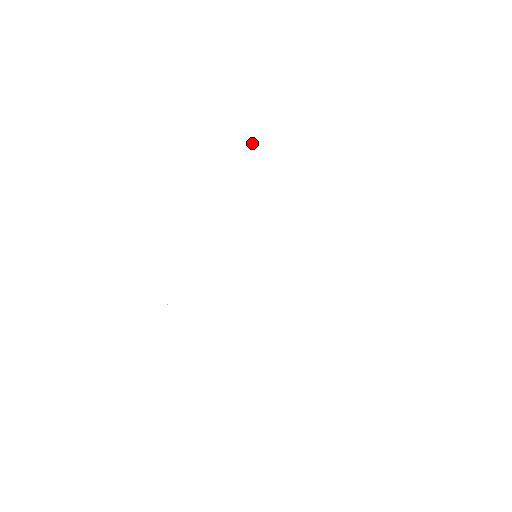
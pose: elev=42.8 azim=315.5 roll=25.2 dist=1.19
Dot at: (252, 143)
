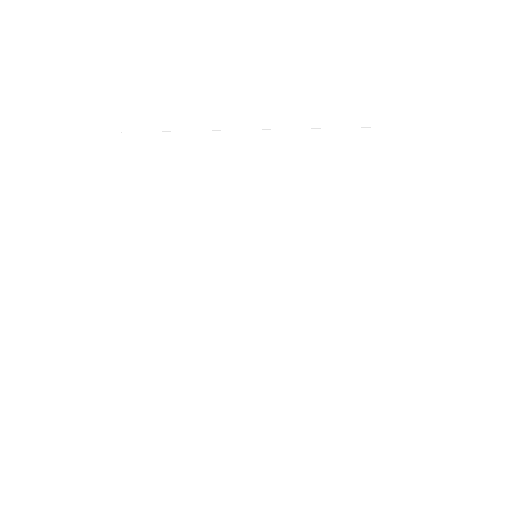
Dot at: (328, 176)
